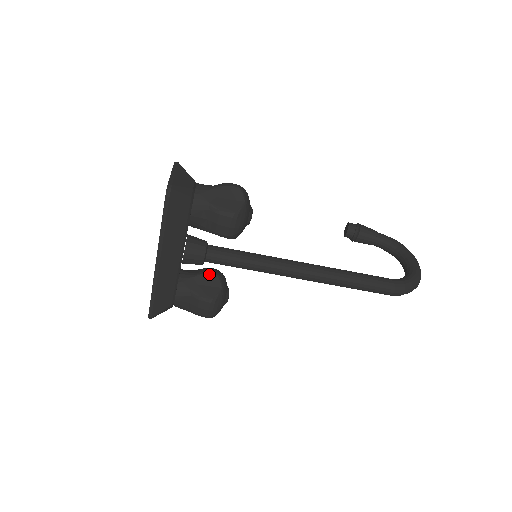
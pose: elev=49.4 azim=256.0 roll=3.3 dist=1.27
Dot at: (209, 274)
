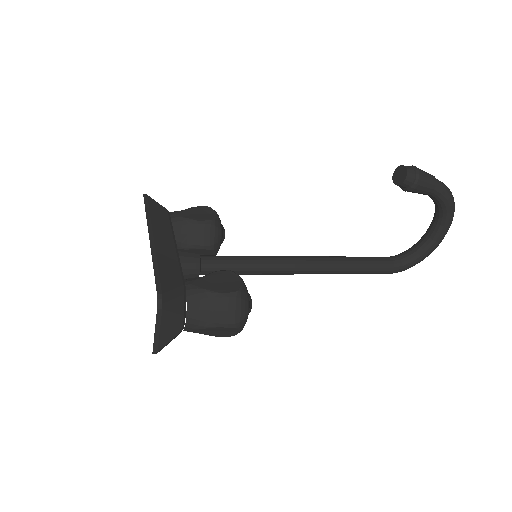
Dot at: (202, 249)
